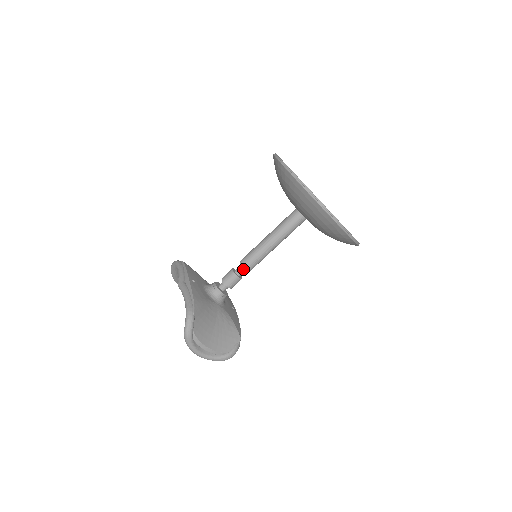
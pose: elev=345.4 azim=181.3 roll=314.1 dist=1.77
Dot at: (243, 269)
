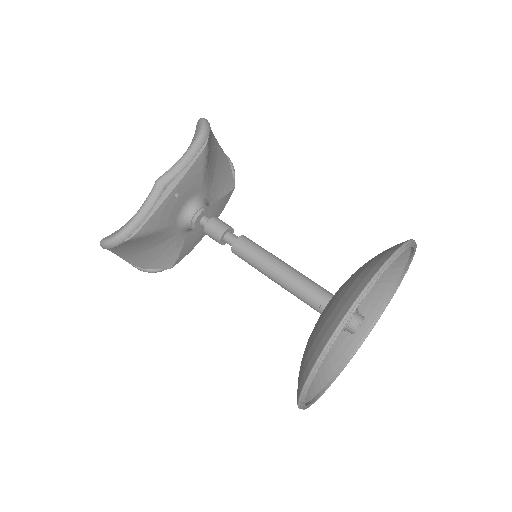
Dot at: (232, 246)
